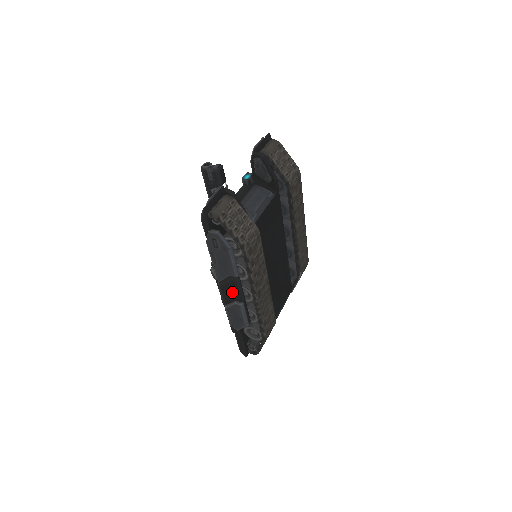
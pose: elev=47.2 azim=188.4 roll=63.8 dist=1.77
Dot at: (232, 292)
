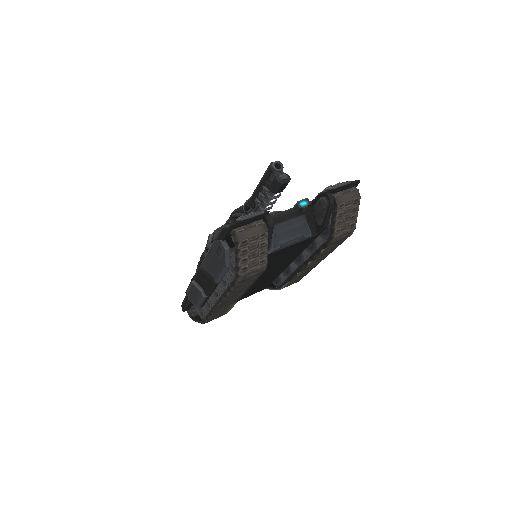
Dot at: (205, 283)
